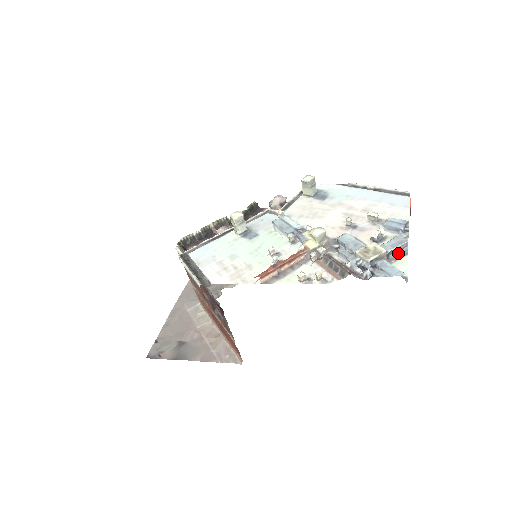
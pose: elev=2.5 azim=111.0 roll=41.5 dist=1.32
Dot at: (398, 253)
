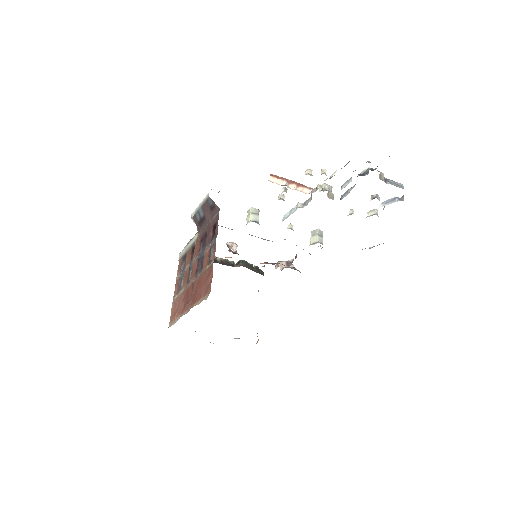
Dot at: (394, 185)
